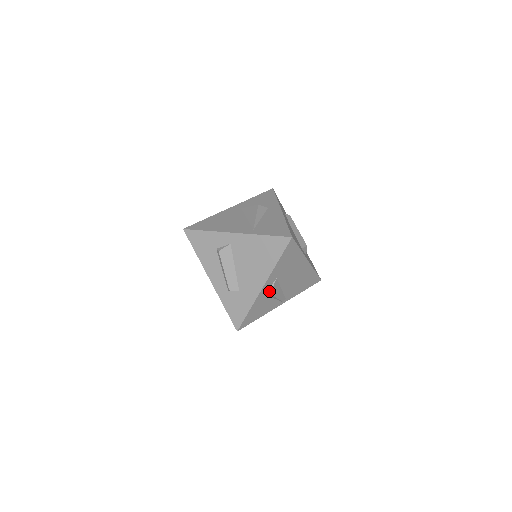
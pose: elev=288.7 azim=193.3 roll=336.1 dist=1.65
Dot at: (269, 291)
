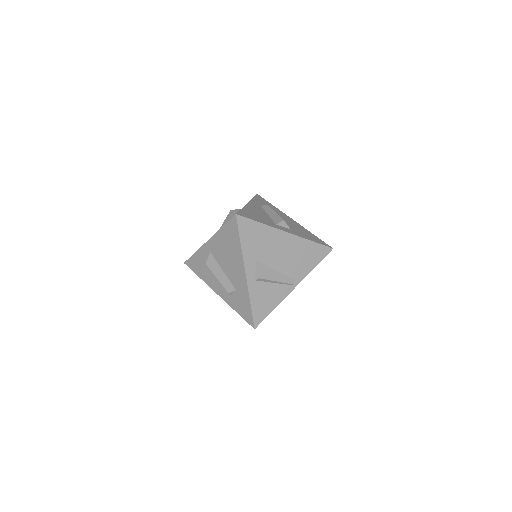
Dot at: (257, 276)
